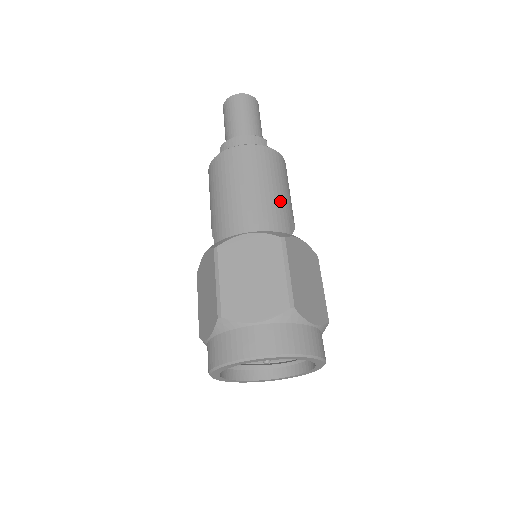
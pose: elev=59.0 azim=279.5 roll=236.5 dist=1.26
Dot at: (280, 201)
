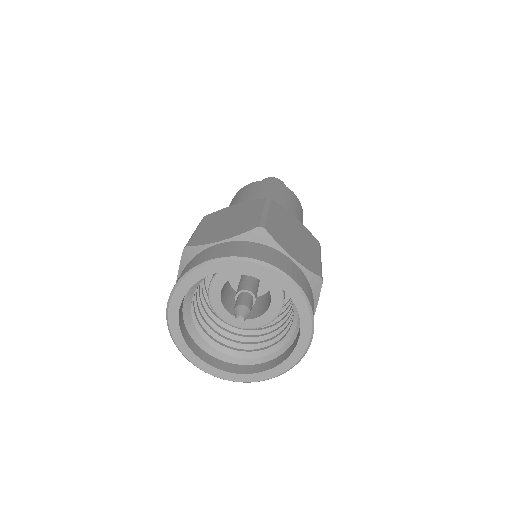
Dot at: (282, 204)
